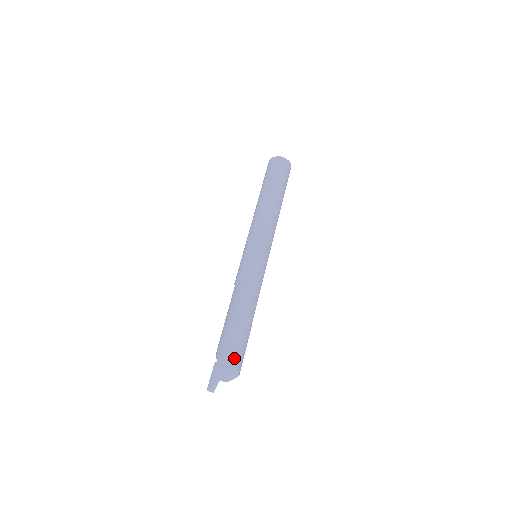
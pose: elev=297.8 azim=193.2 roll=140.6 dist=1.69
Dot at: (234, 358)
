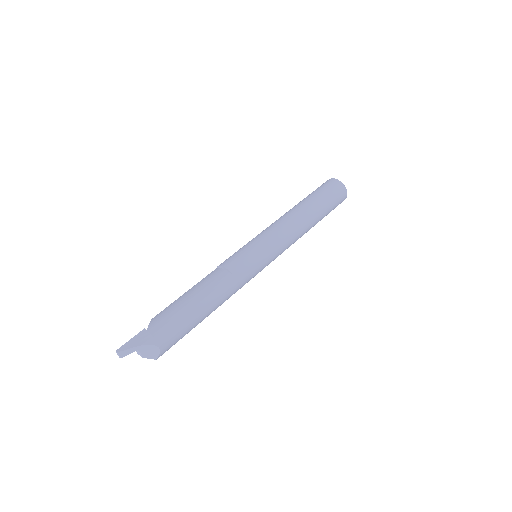
Dot at: (166, 339)
